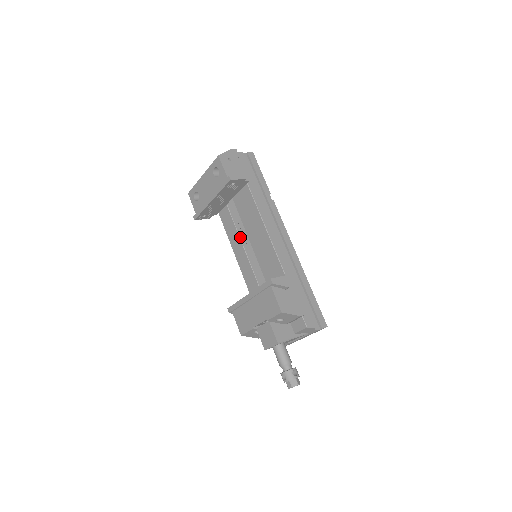
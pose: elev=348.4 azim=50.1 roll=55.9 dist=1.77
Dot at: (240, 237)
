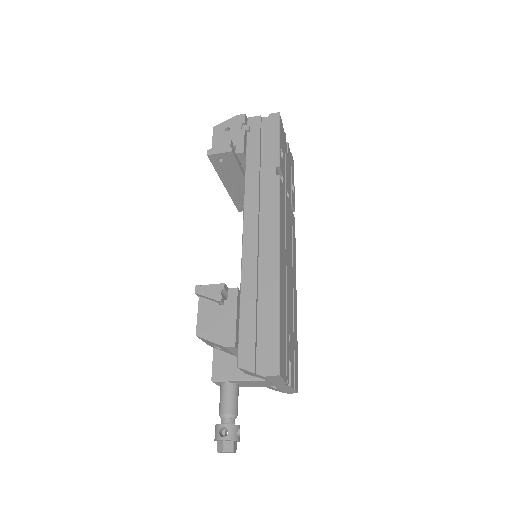
Dot at: occluded
